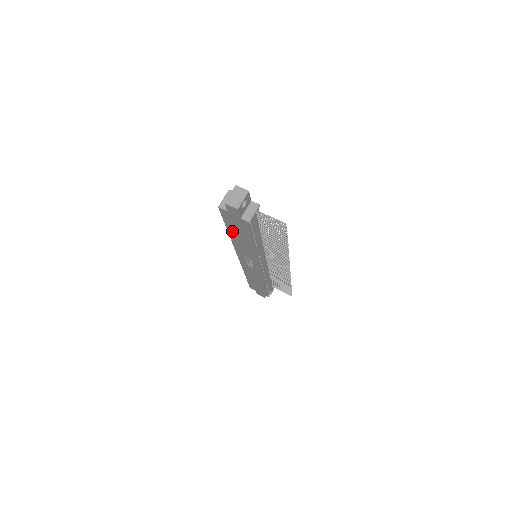
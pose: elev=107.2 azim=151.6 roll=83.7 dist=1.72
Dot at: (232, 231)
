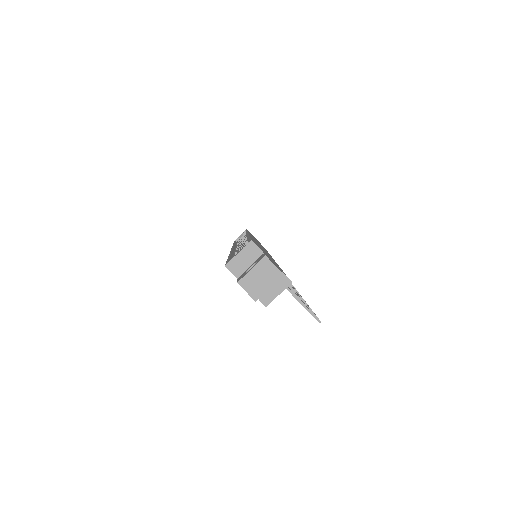
Dot at: occluded
